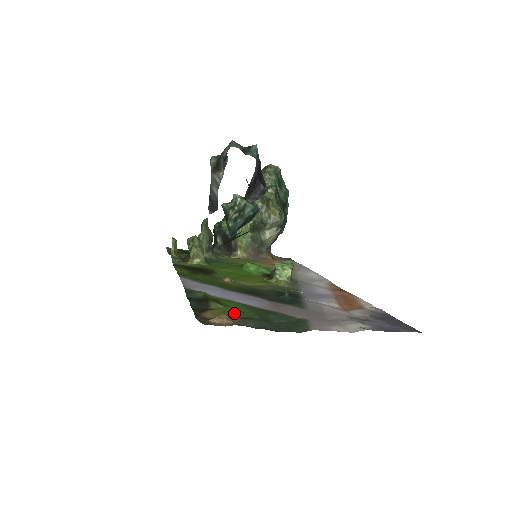
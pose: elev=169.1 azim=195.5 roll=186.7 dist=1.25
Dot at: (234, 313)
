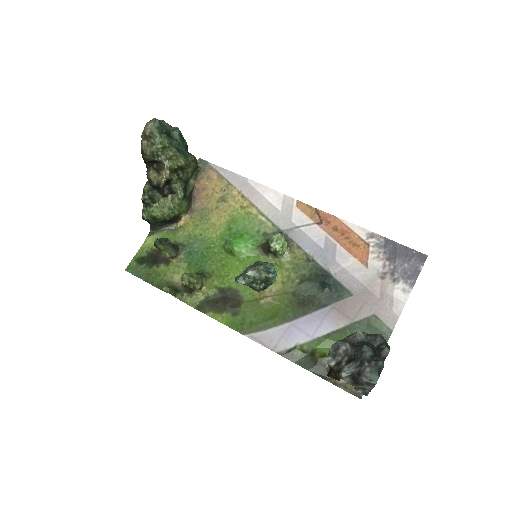
Dot at: occluded
